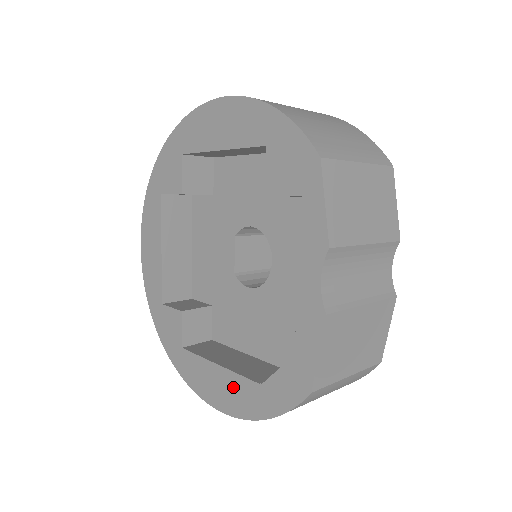
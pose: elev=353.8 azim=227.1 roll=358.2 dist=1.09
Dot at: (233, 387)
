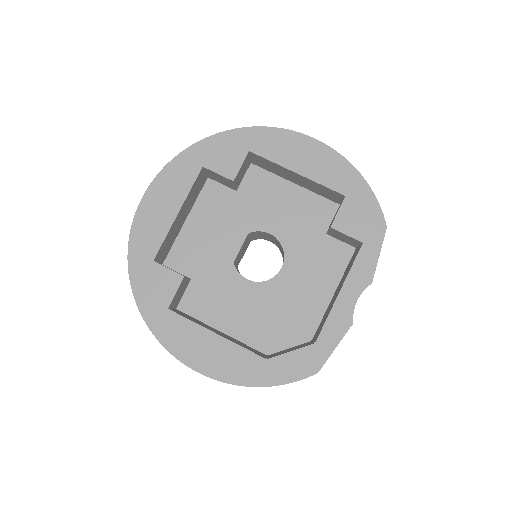
Dot at: (230, 356)
